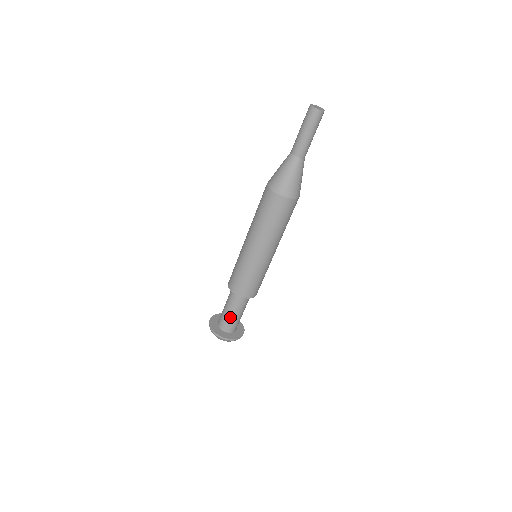
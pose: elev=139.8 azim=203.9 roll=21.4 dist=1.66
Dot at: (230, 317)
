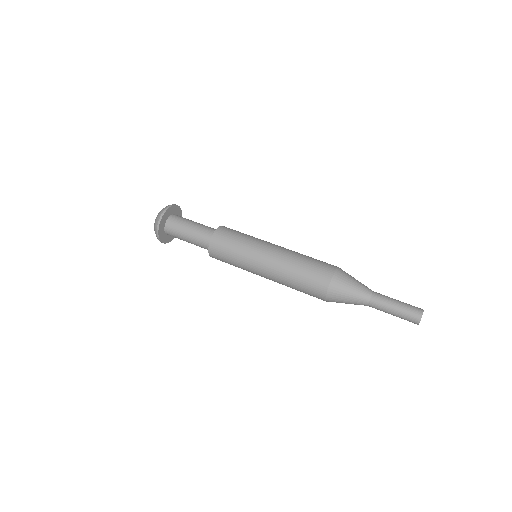
Dot at: (182, 236)
